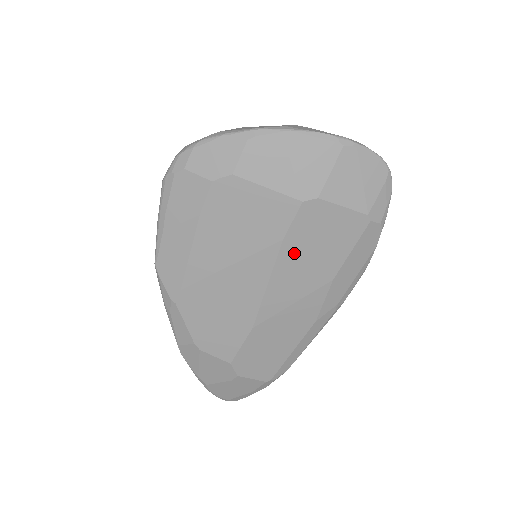
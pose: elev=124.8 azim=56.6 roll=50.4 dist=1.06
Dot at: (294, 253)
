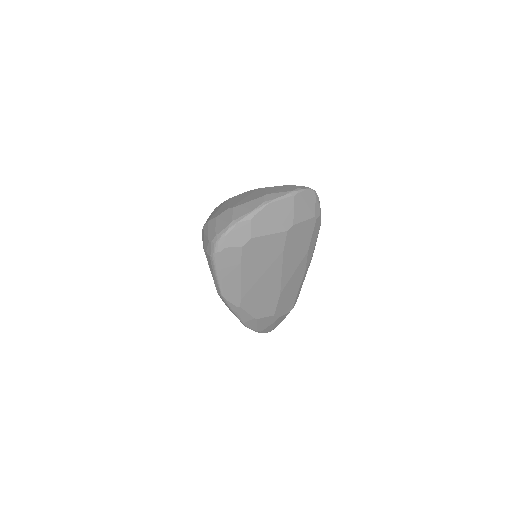
Dot at: (289, 252)
